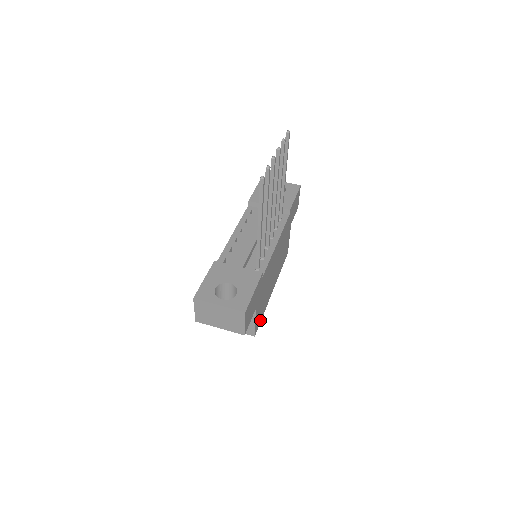
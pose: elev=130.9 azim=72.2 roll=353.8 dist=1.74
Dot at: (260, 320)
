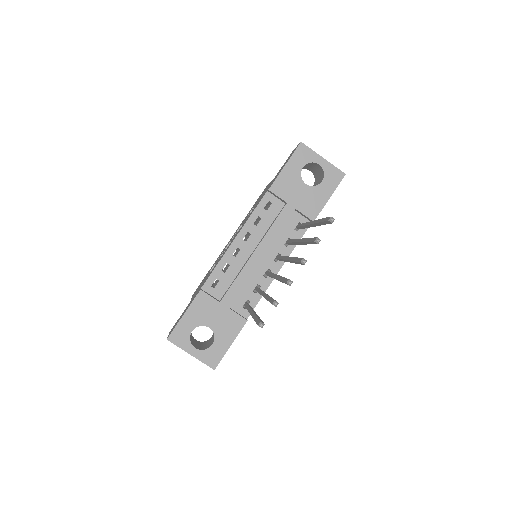
Dot at: occluded
